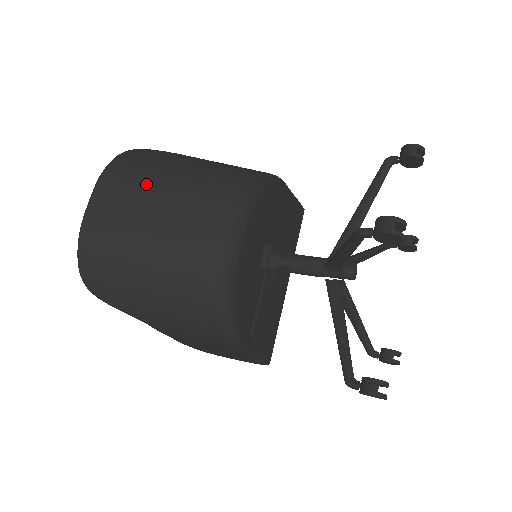
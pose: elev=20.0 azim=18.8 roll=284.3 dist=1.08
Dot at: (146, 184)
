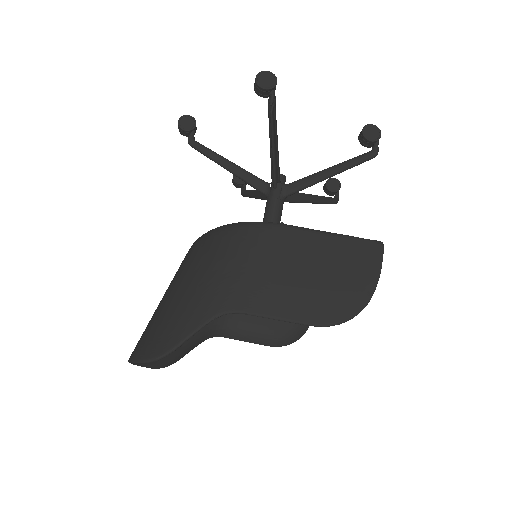
Dot at: occluded
